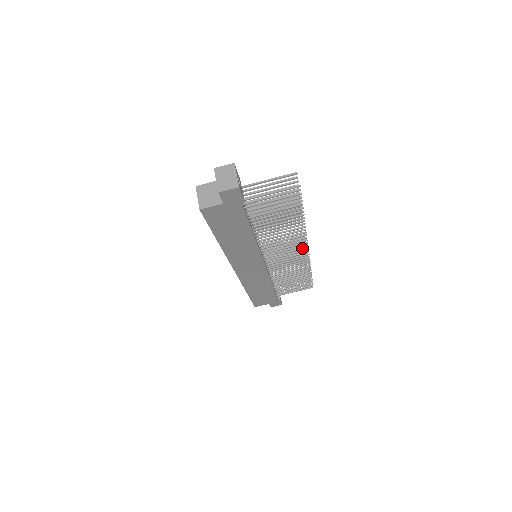
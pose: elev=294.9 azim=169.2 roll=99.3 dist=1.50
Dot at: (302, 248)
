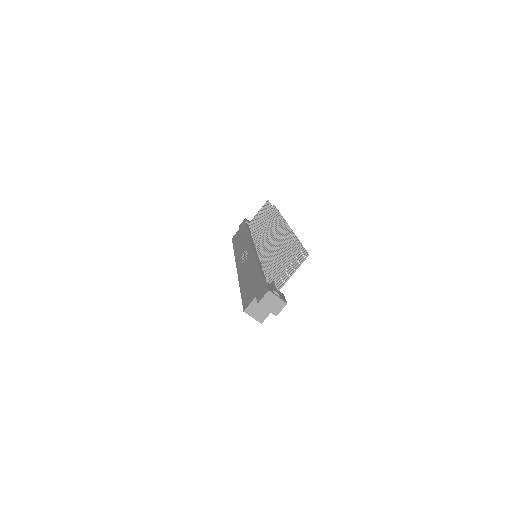
Dot at: occluded
